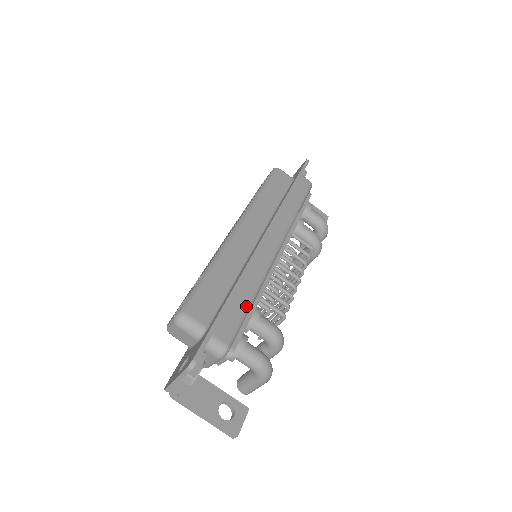
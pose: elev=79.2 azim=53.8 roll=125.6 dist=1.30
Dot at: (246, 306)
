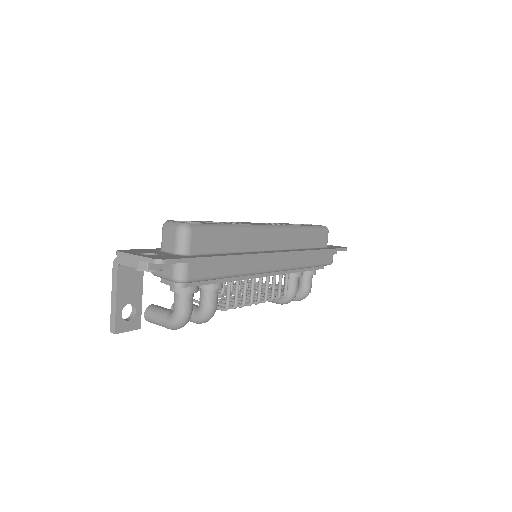
Dot at: (222, 274)
